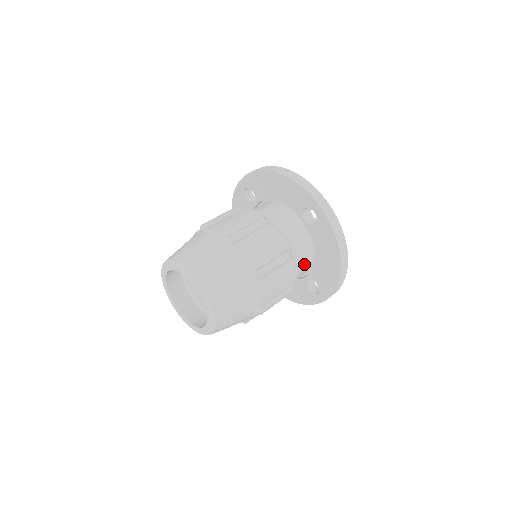
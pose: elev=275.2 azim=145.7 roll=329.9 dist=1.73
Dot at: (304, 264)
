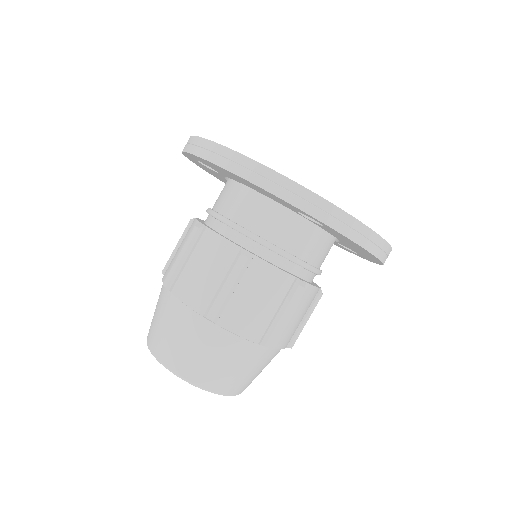
Dot at: (326, 253)
